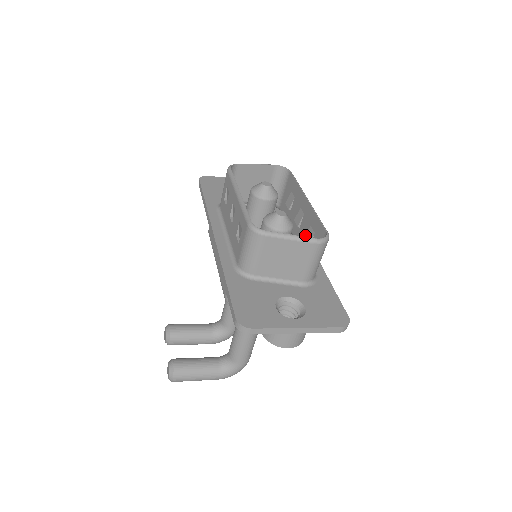
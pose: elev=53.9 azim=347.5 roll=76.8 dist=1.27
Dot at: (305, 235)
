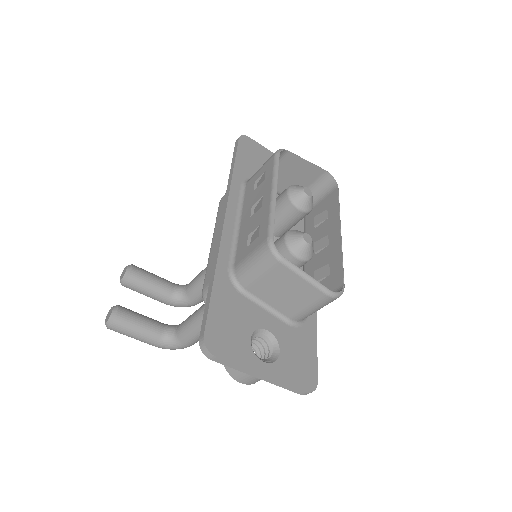
Dot at: (318, 268)
